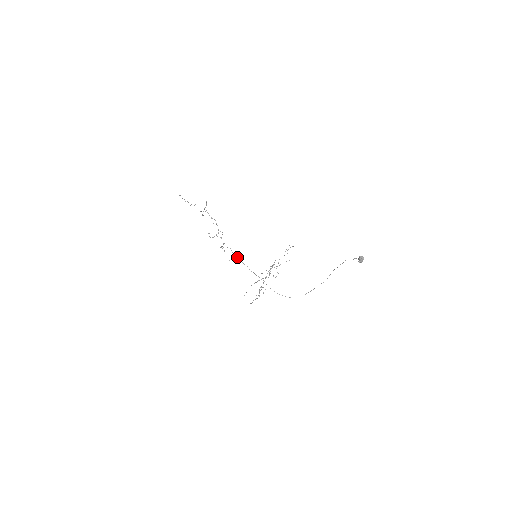
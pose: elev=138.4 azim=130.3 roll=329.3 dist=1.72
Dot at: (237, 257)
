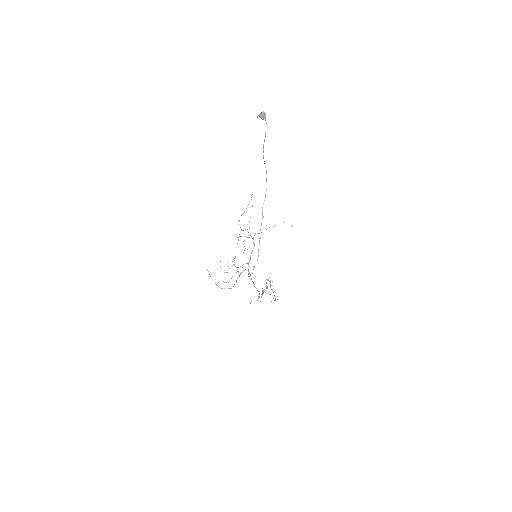
Dot at: occluded
